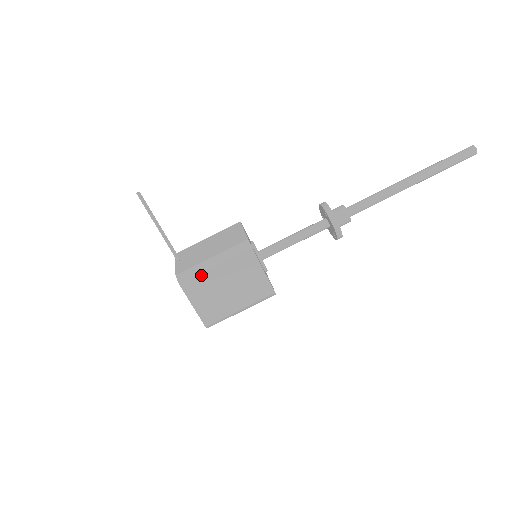
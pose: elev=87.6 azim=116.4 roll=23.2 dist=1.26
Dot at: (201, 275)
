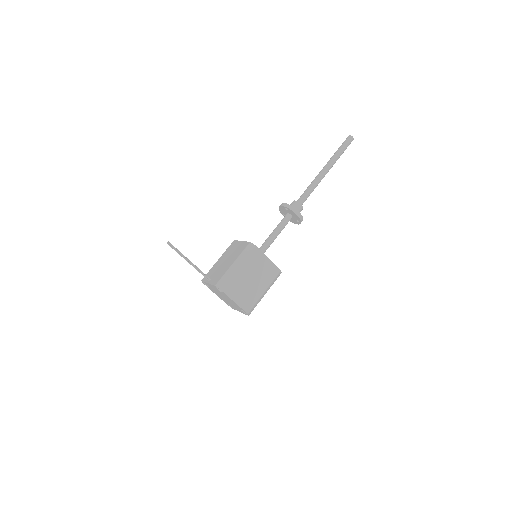
Dot at: (232, 277)
